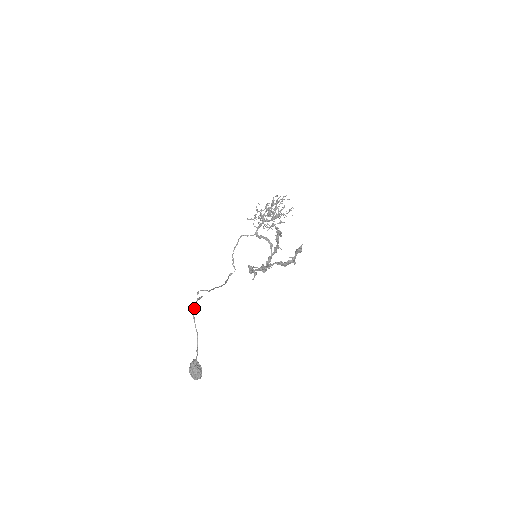
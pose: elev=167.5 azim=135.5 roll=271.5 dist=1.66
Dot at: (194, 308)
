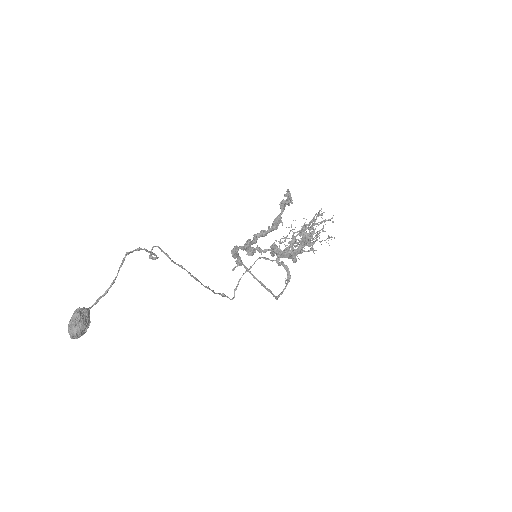
Dot at: (133, 251)
